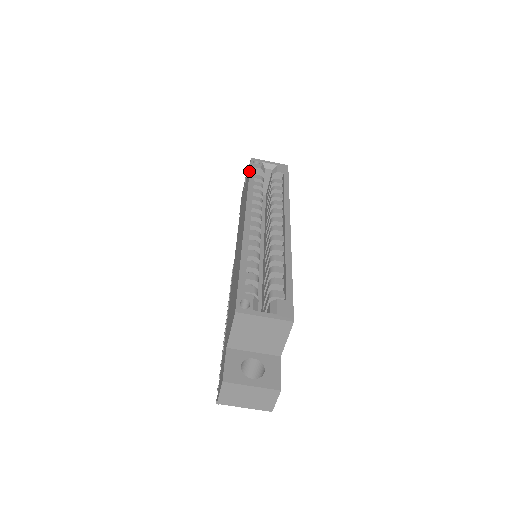
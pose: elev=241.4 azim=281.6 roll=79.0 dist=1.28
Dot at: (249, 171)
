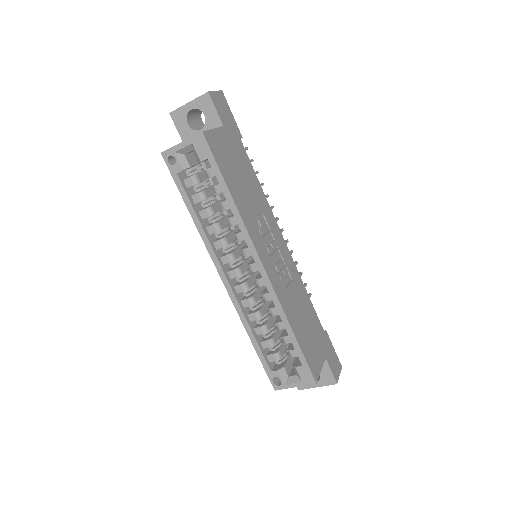
Dot at: occluded
